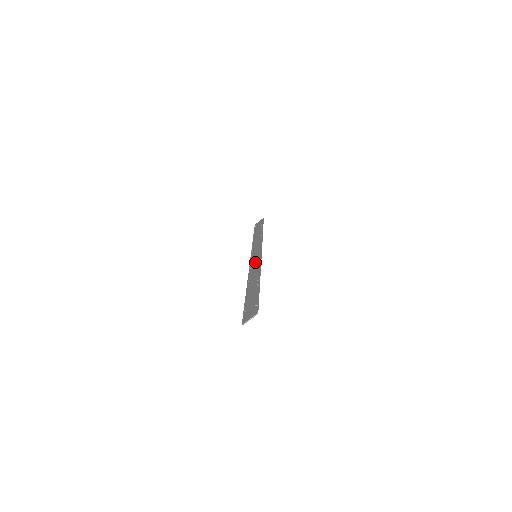
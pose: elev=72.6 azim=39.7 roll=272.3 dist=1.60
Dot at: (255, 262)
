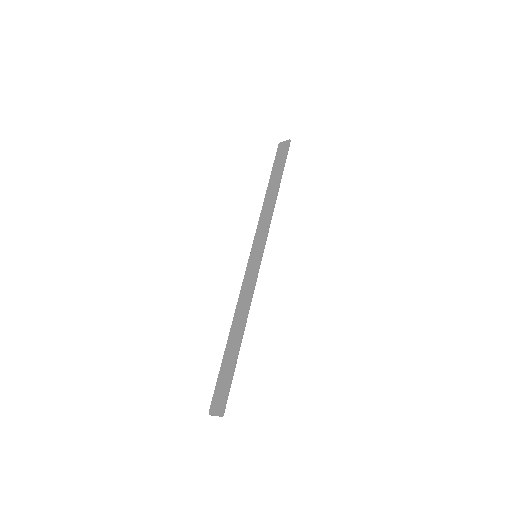
Dot at: (250, 276)
